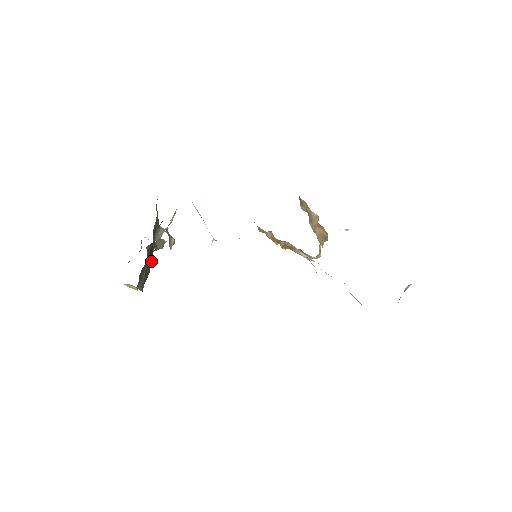
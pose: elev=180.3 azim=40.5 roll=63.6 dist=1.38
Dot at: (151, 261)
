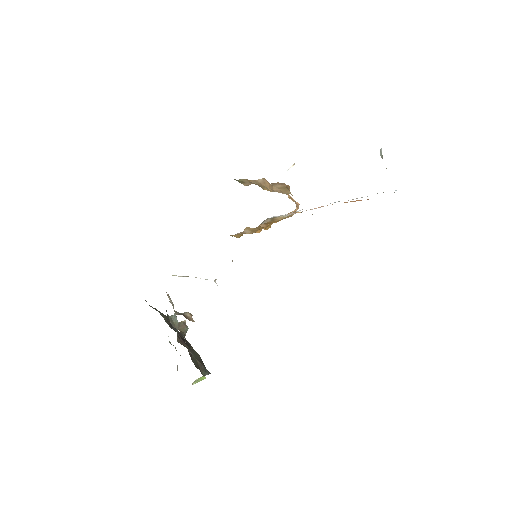
Dot at: (191, 347)
